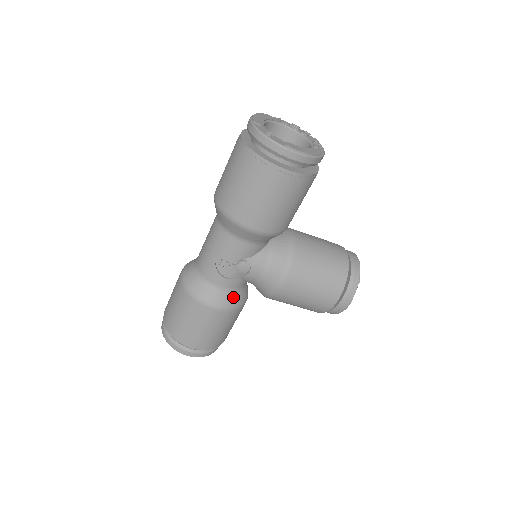
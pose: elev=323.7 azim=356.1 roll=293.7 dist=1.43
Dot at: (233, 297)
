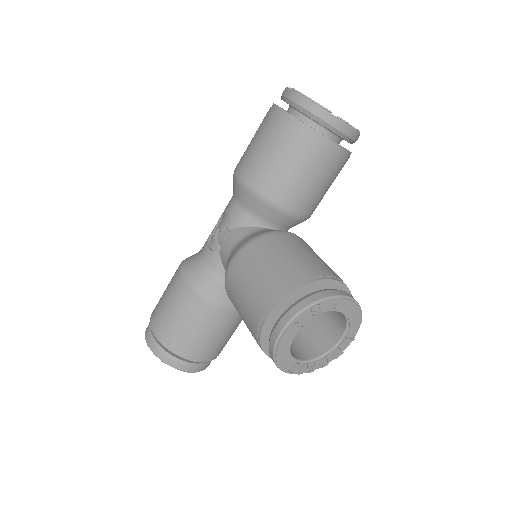
Dot at: (204, 276)
